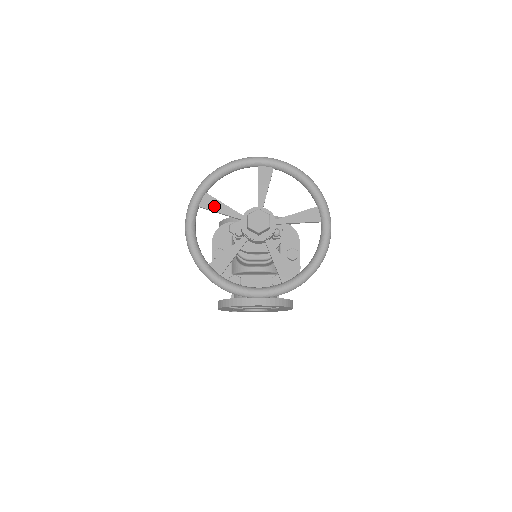
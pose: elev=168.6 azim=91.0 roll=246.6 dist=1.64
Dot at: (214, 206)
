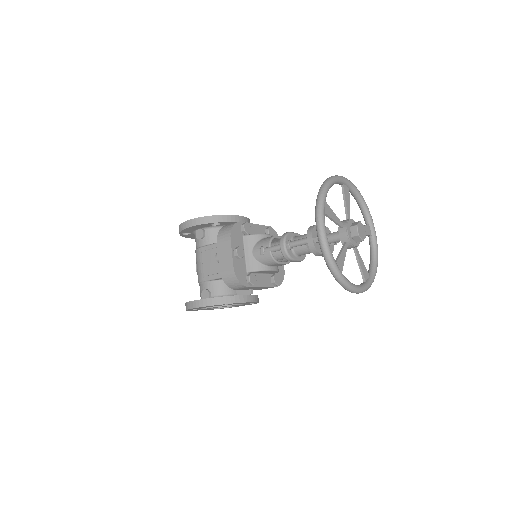
Dot at: (330, 213)
